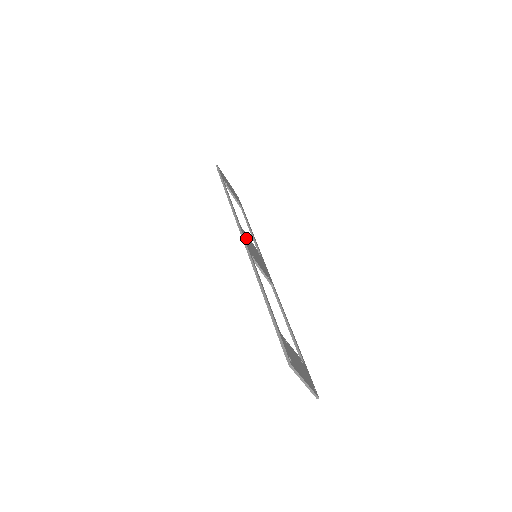
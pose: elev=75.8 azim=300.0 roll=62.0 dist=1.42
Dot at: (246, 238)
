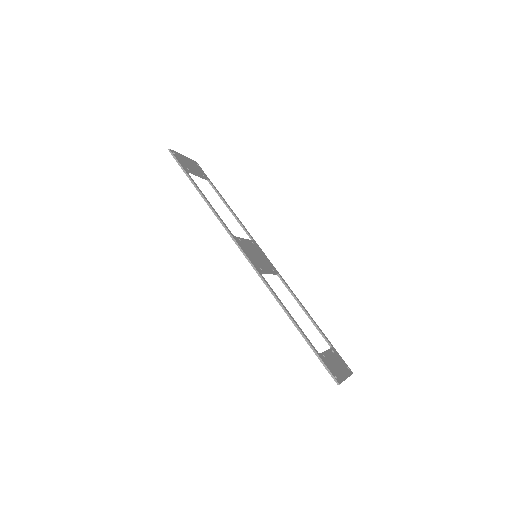
Dot at: (244, 248)
